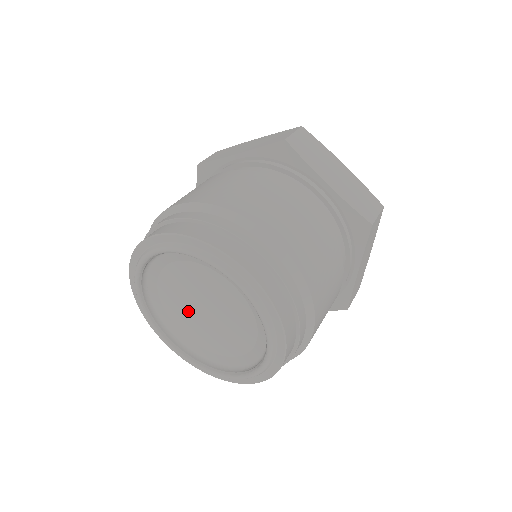
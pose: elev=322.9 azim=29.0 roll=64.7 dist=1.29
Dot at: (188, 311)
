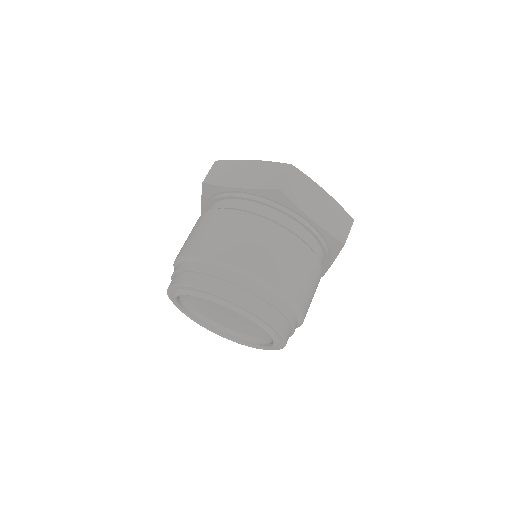
Dot at: (226, 321)
